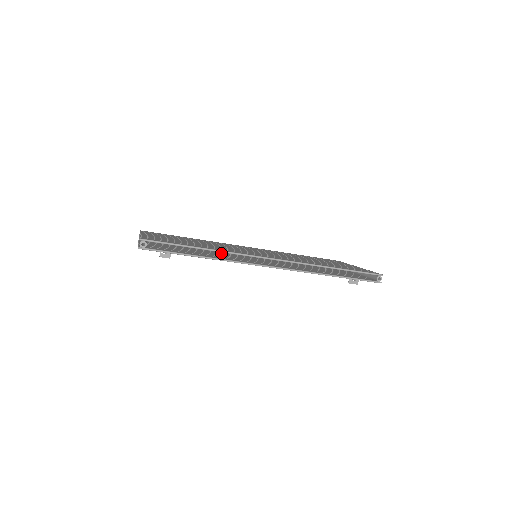
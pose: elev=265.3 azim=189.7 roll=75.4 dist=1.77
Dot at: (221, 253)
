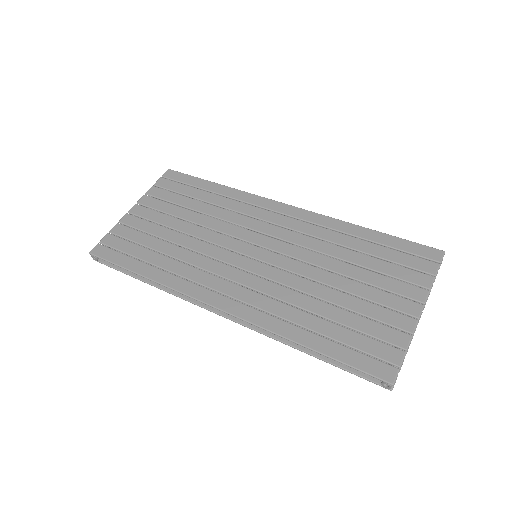
Dot at: occluded
